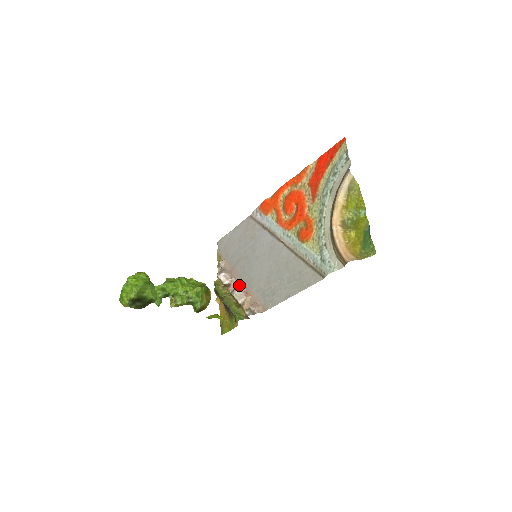
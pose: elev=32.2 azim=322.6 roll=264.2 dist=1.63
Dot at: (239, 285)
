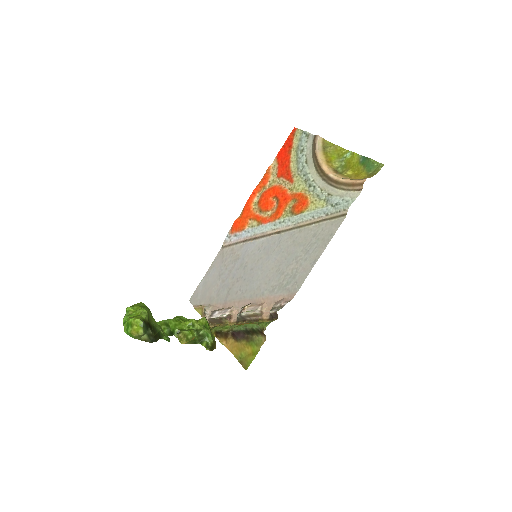
Dot at: (244, 306)
